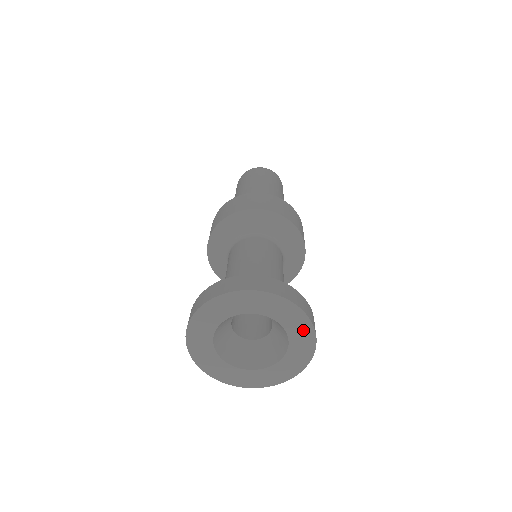
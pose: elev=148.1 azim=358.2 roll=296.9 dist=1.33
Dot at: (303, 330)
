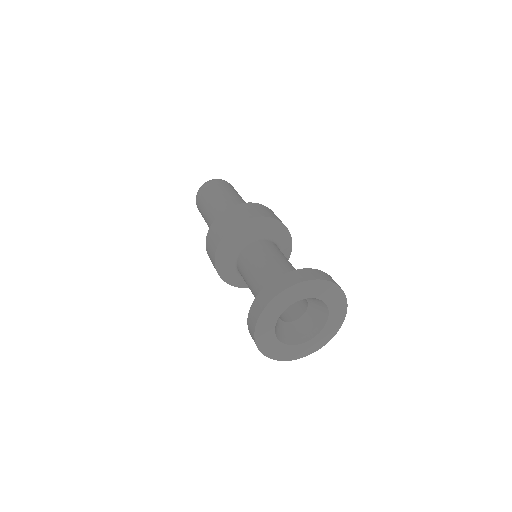
Dot at: (339, 302)
